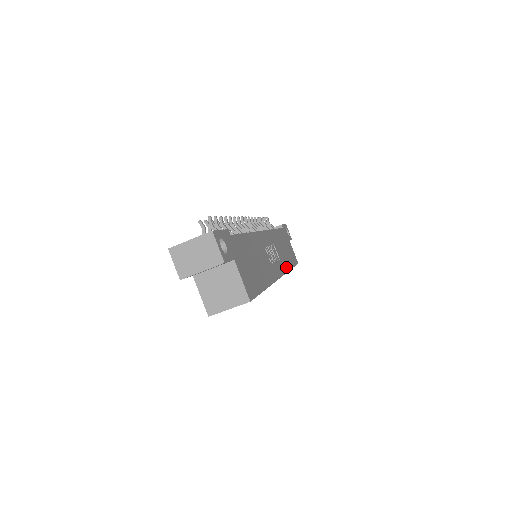
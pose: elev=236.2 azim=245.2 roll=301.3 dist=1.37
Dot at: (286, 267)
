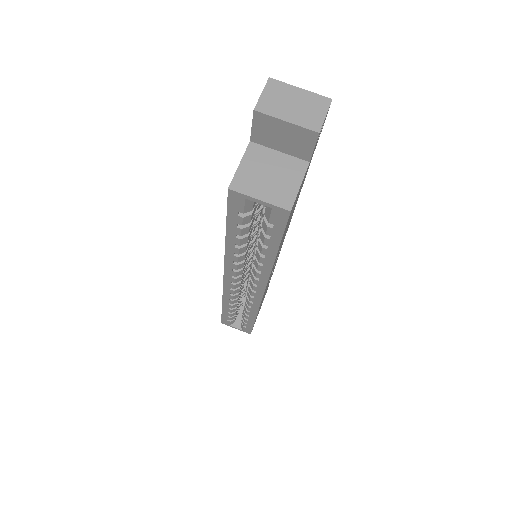
Dot at: (260, 305)
